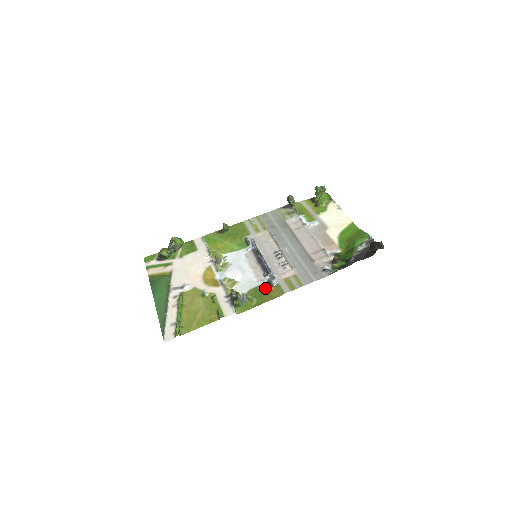
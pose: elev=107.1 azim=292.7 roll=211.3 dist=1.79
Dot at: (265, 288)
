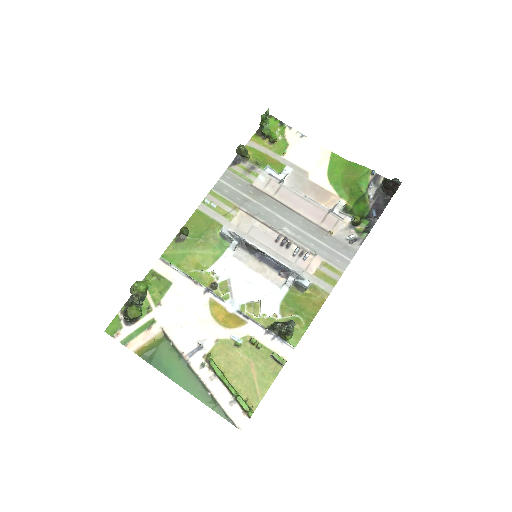
Dot at: (298, 295)
